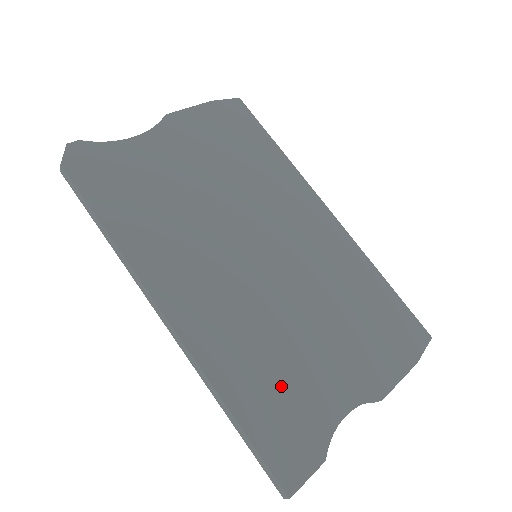
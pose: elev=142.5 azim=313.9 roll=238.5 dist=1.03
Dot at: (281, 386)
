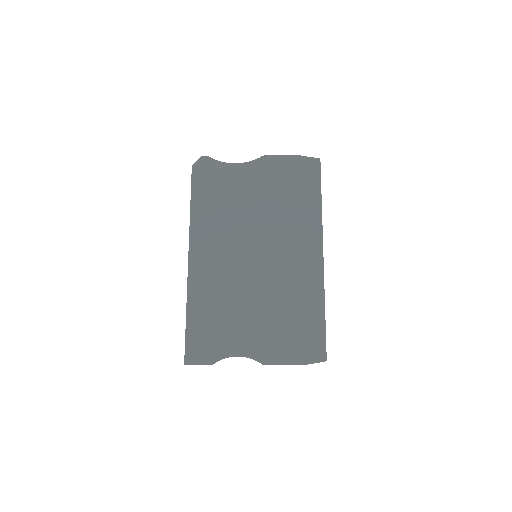
Dot at: (216, 322)
